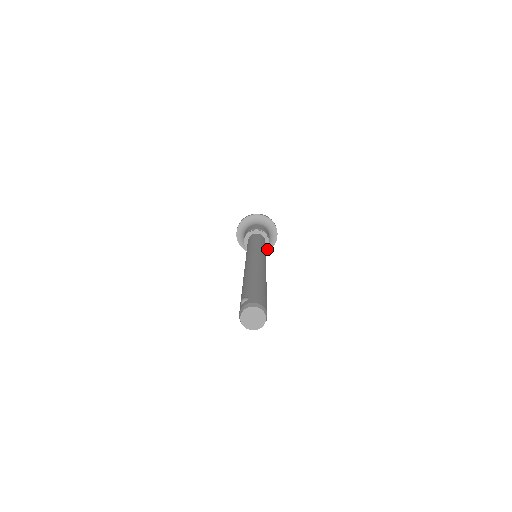
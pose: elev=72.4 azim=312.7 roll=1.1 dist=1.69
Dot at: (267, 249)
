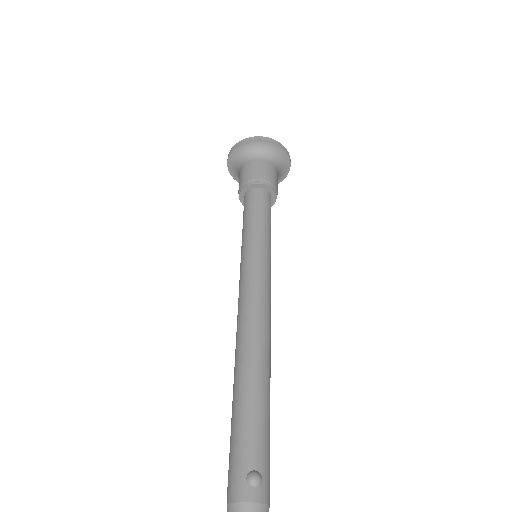
Dot at: occluded
